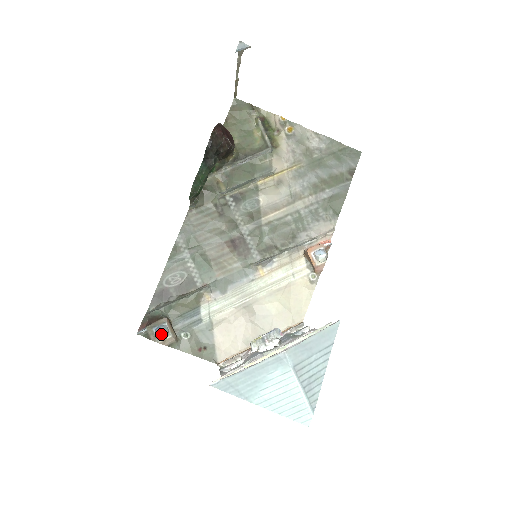
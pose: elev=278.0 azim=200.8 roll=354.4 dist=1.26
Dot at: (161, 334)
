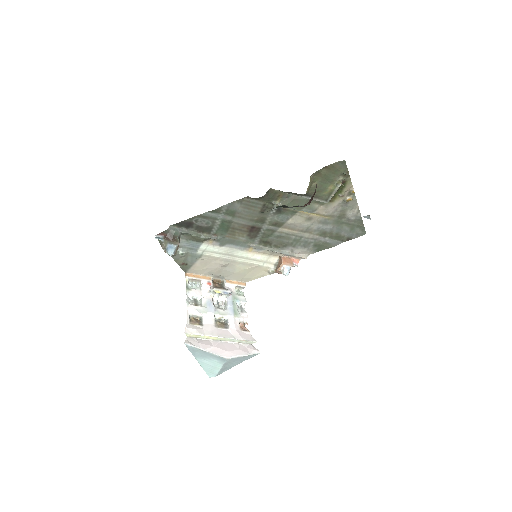
Dot at: (171, 255)
